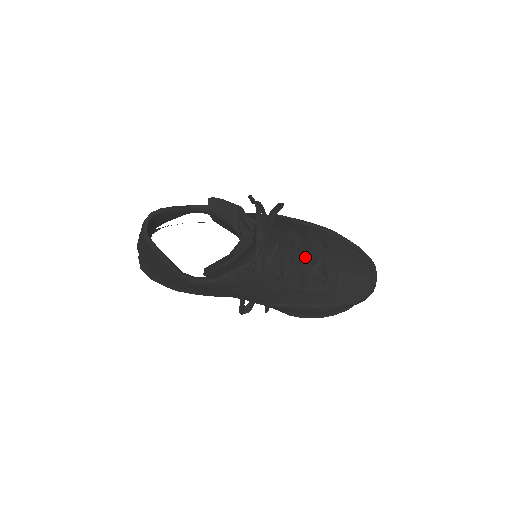
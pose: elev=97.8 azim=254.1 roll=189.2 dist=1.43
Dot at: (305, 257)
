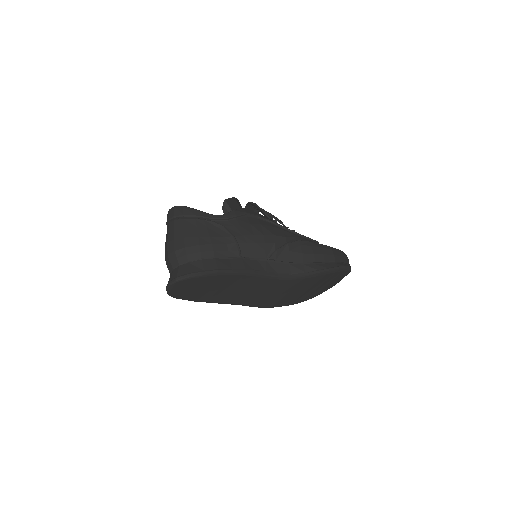
Dot at: occluded
